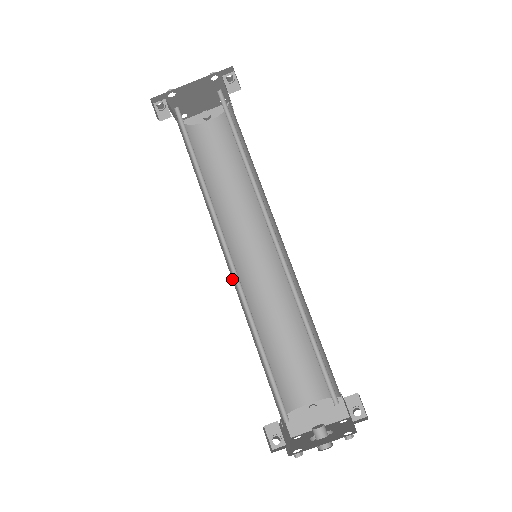
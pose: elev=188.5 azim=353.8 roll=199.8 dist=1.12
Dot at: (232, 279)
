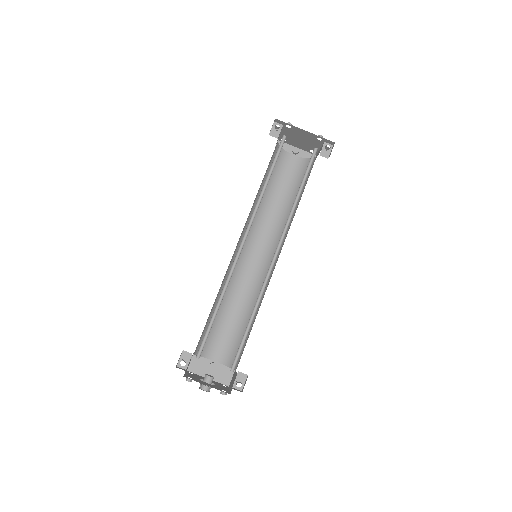
Dot at: (232, 257)
